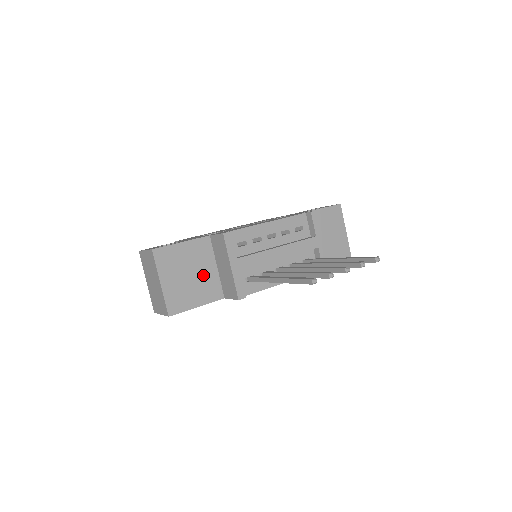
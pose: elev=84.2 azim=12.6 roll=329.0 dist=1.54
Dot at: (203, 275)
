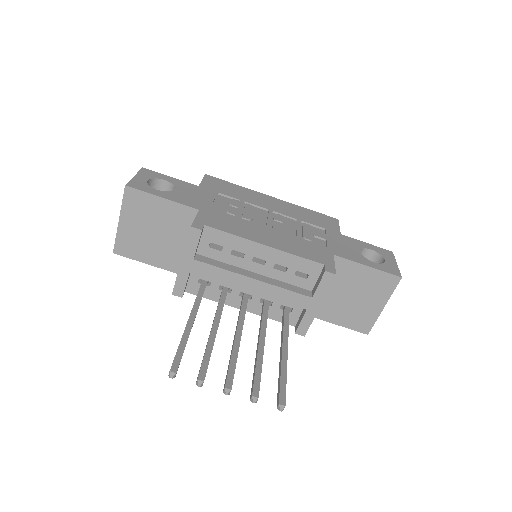
Dot at: (169, 241)
